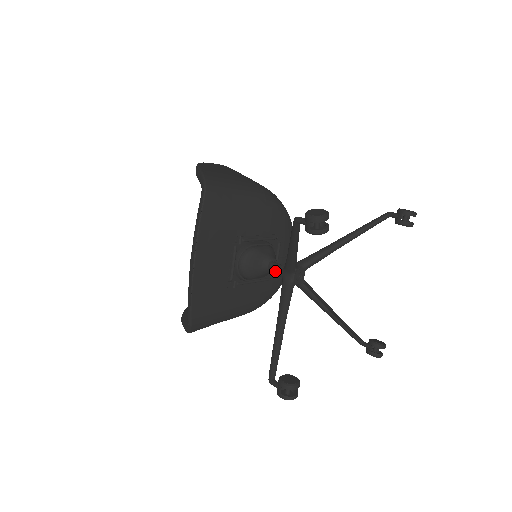
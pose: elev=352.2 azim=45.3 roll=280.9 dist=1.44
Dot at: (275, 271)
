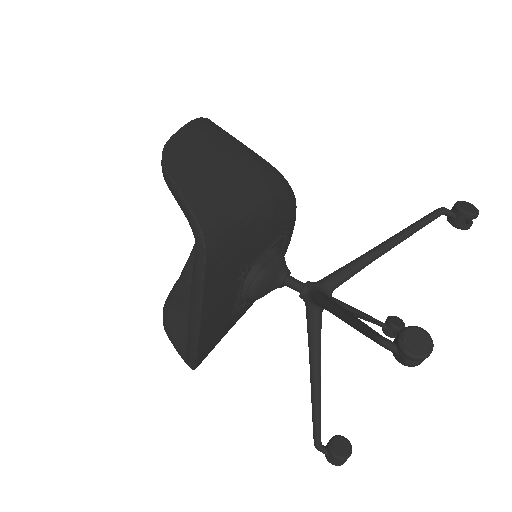
Dot at: occluded
